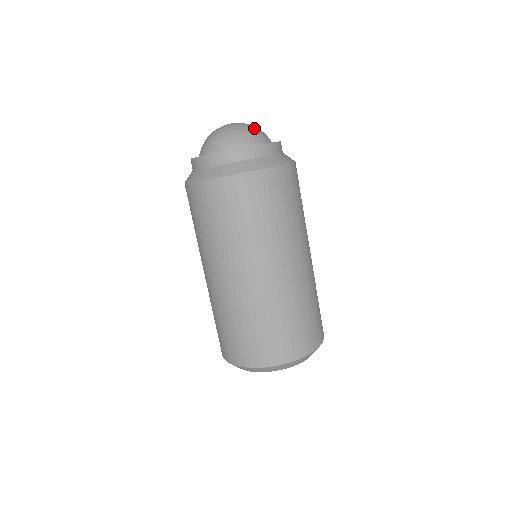
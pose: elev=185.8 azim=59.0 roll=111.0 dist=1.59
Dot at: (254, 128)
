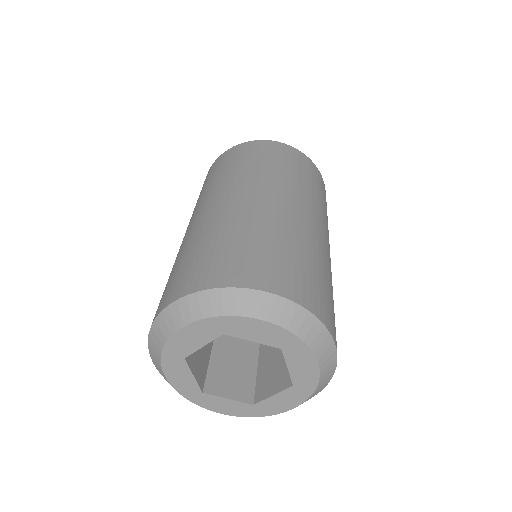
Dot at: occluded
